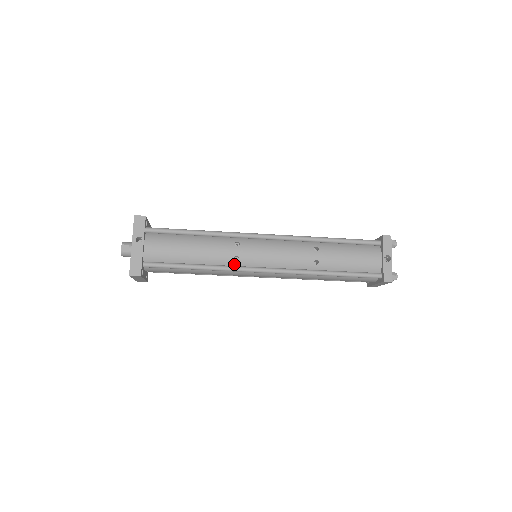
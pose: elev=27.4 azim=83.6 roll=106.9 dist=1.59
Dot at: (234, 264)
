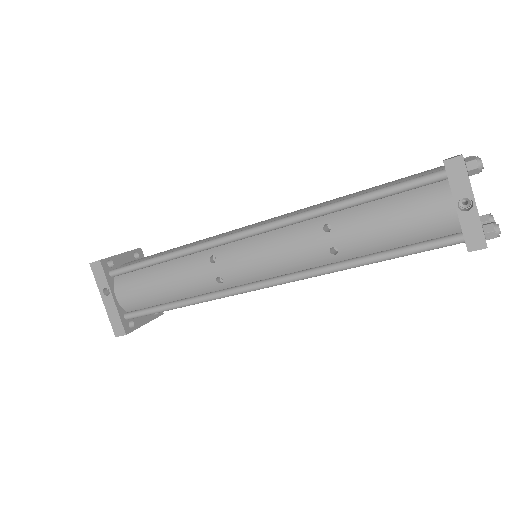
Dot at: (221, 287)
